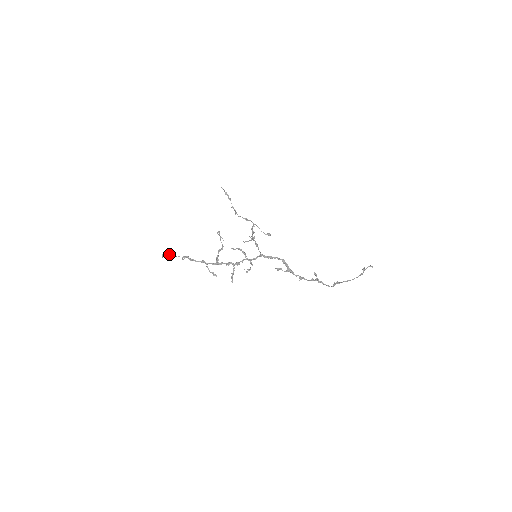
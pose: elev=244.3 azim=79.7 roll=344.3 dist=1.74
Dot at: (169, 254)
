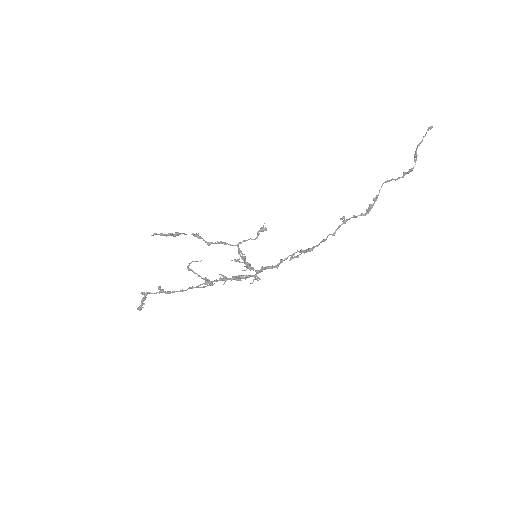
Dot at: (142, 299)
